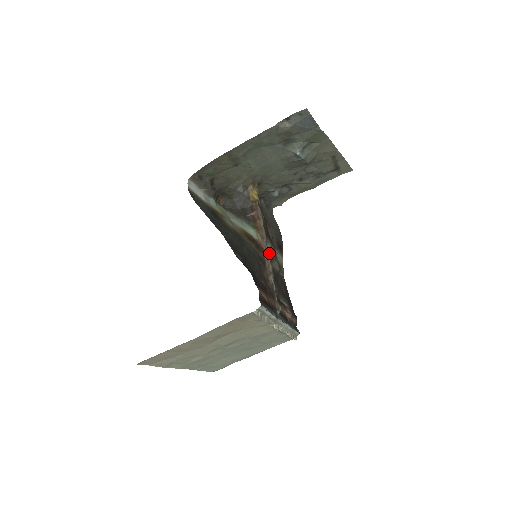
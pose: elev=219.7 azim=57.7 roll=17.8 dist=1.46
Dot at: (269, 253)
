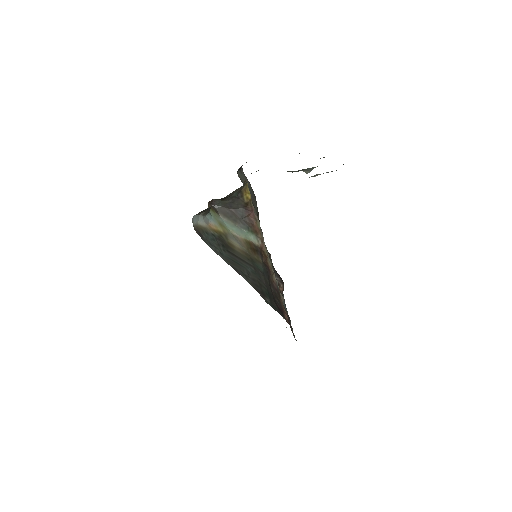
Dot at: (267, 250)
